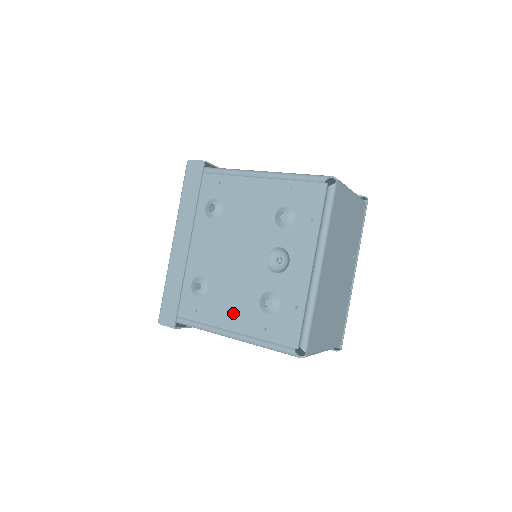
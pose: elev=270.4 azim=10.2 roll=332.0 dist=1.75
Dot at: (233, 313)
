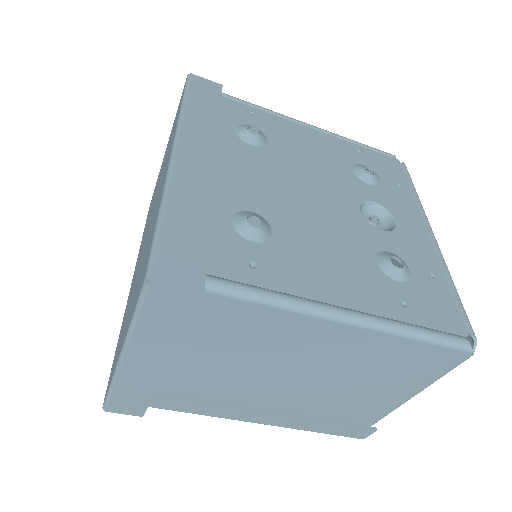
Dot at: (338, 275)
